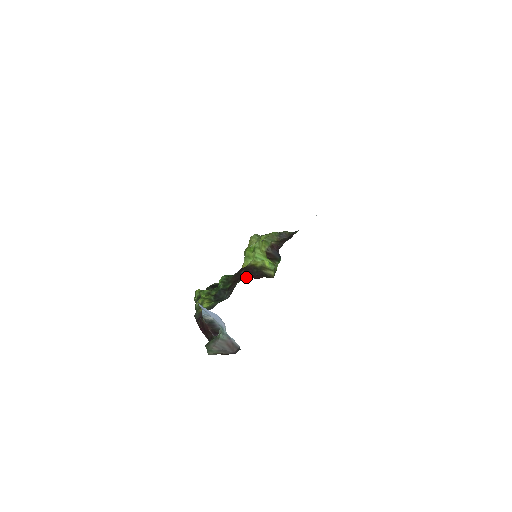
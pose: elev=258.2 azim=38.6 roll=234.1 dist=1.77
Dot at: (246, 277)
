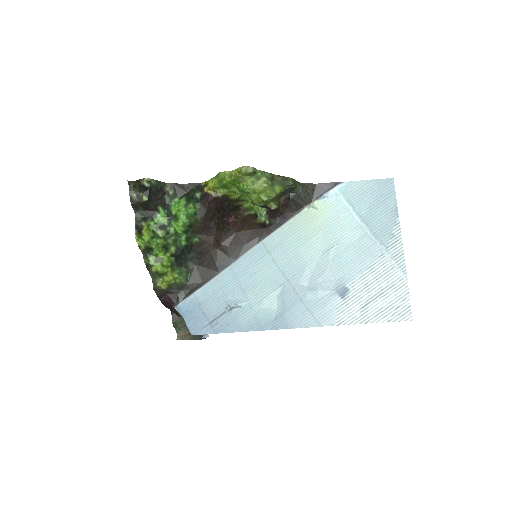
Dot at: (220, 234)
